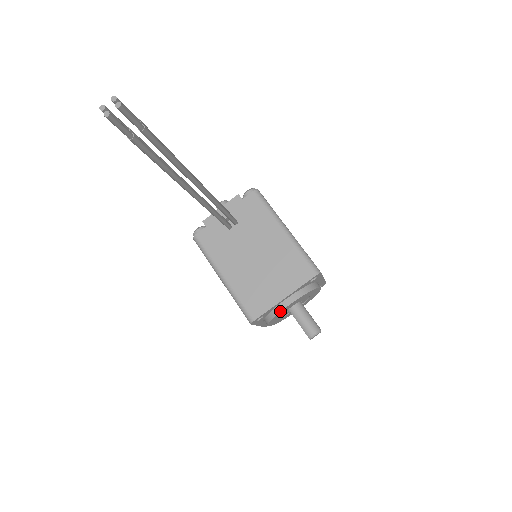
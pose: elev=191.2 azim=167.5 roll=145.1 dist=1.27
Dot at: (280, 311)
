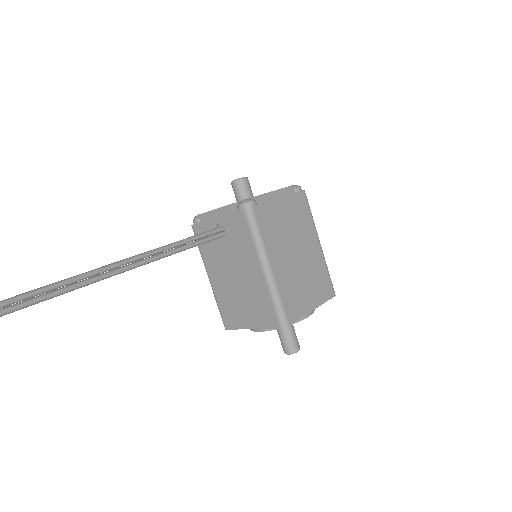
Dot at: (252, 330)
